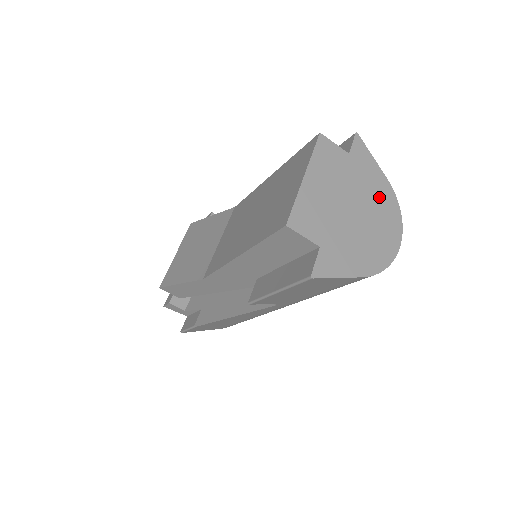
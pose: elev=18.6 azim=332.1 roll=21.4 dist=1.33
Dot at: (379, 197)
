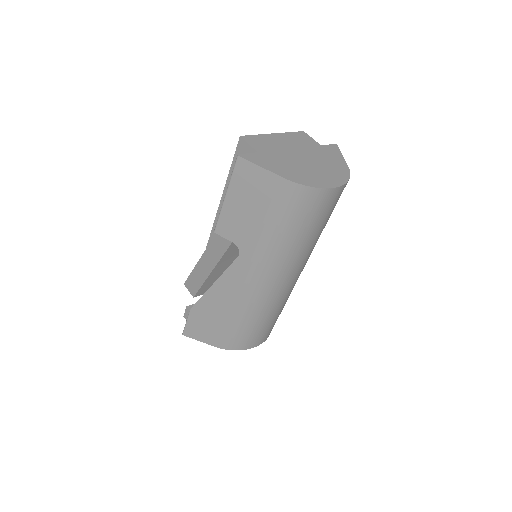
Dot at: (332, 167)
